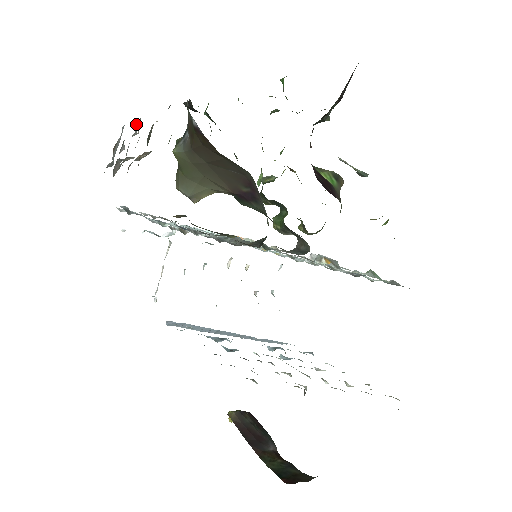
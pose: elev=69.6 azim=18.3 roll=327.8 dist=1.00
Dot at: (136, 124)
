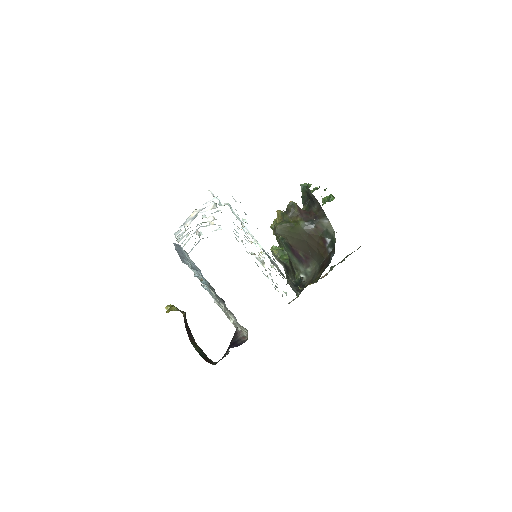
Dot at: occluded
